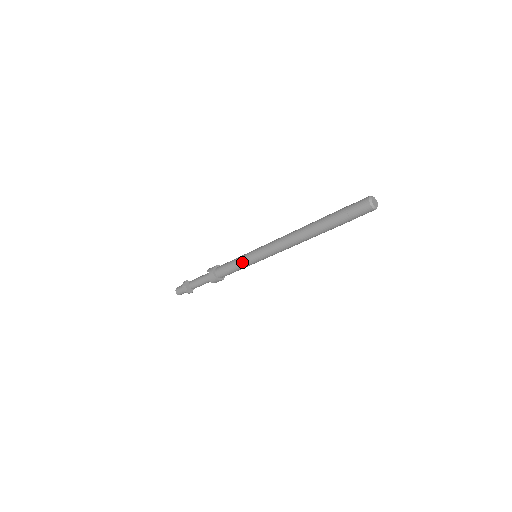
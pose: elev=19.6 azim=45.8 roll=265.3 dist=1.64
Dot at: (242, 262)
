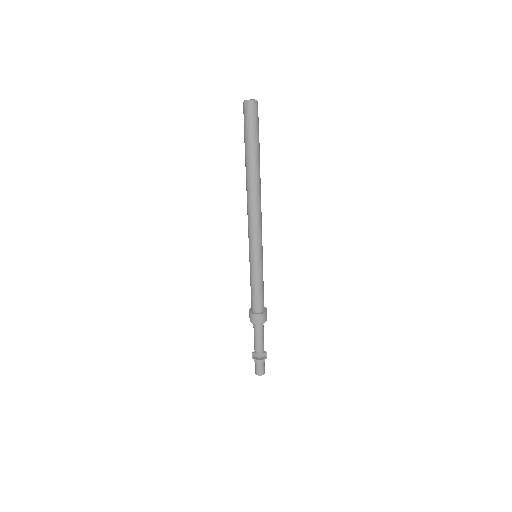
Dot at: (250, 272)
